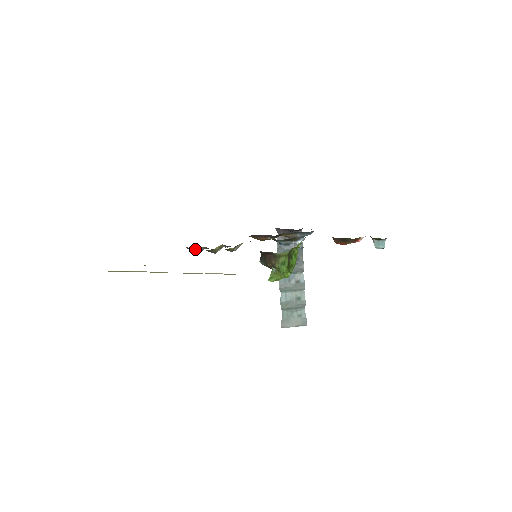
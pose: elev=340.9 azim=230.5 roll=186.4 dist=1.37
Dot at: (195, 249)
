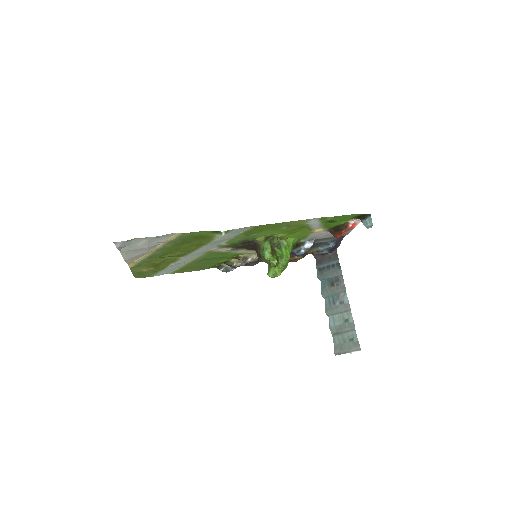
Dot at: (220, 266)
